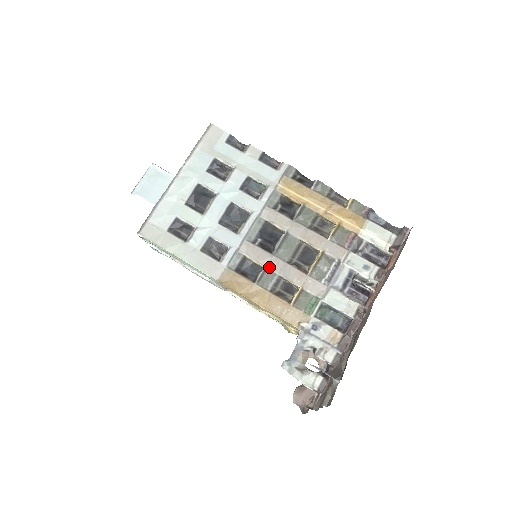
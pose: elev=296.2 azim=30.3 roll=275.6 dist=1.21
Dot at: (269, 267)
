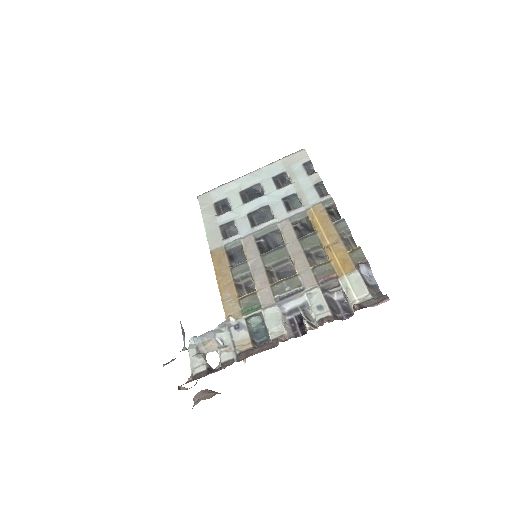
Dot at: (250, 262)
